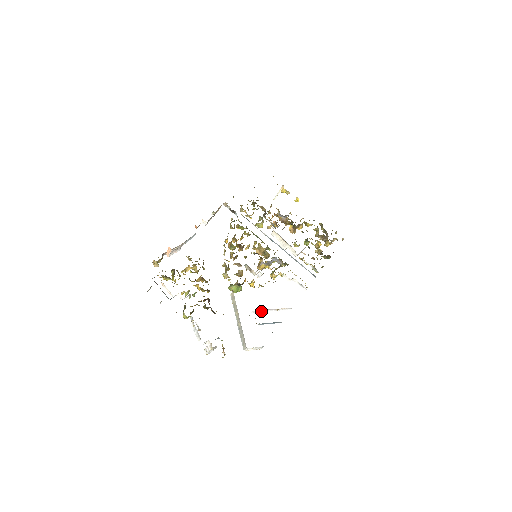
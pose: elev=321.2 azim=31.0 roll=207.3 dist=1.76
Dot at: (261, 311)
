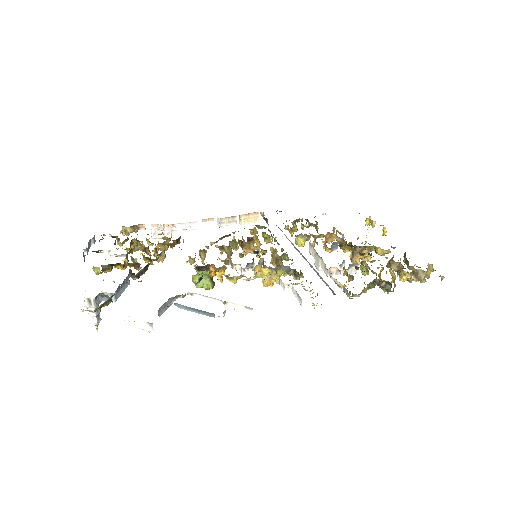
Dot at: (200, 299)
